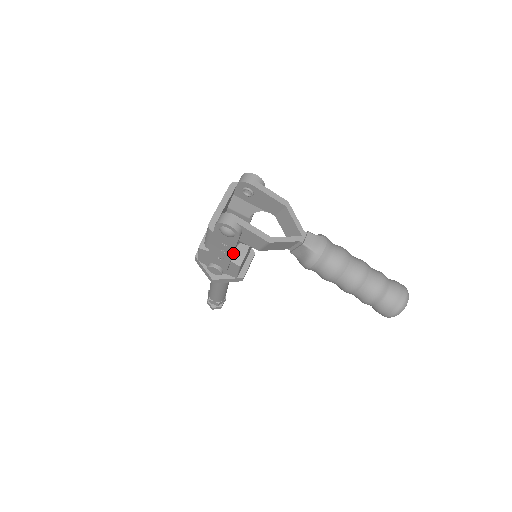
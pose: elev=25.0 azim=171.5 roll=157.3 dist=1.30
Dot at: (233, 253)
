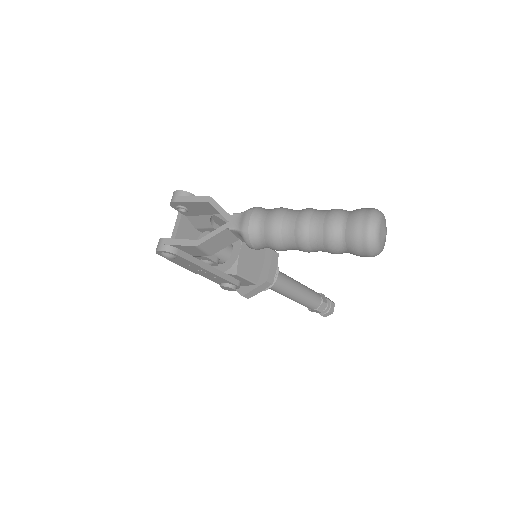
Dot at: (207, 268)
